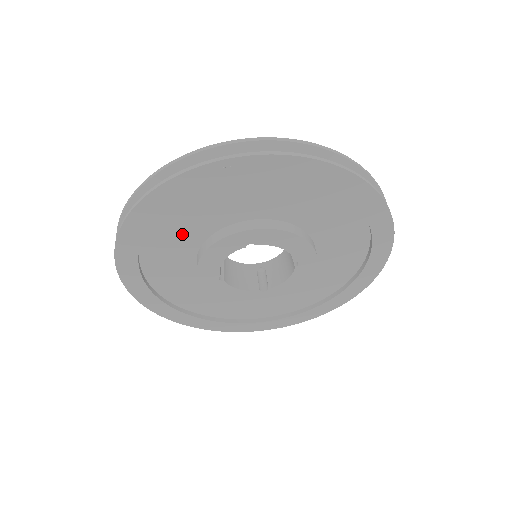
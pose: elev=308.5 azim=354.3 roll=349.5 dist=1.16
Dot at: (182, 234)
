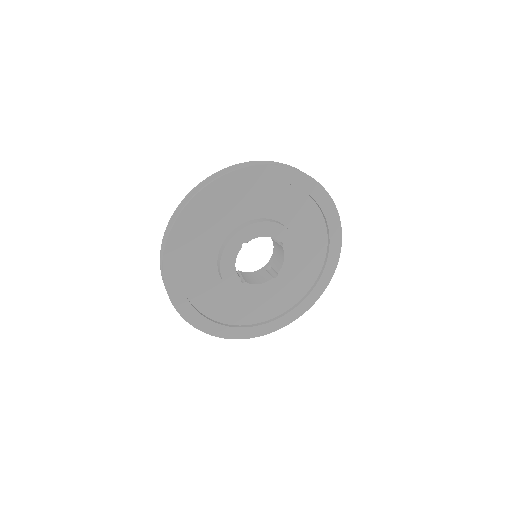
Dot at: (201, 262)
